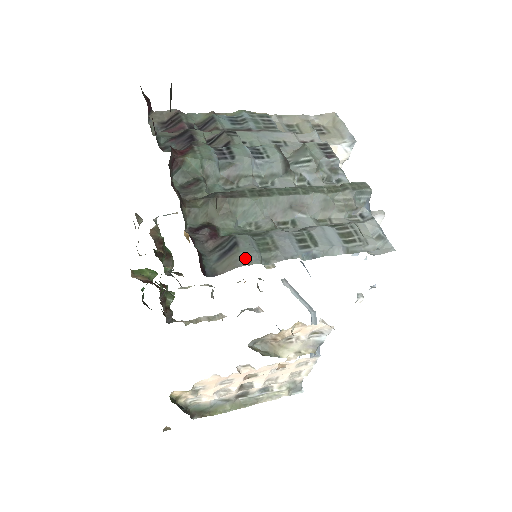
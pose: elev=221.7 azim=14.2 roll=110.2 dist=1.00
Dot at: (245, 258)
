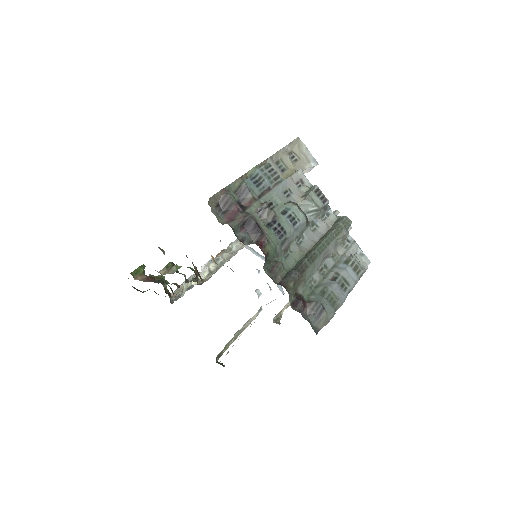
Dot at: (330, 315)
